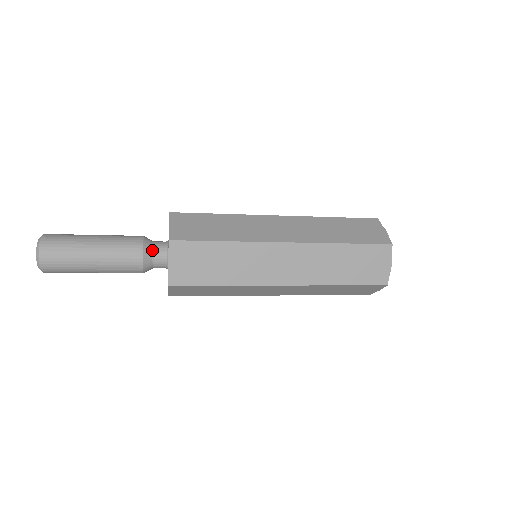
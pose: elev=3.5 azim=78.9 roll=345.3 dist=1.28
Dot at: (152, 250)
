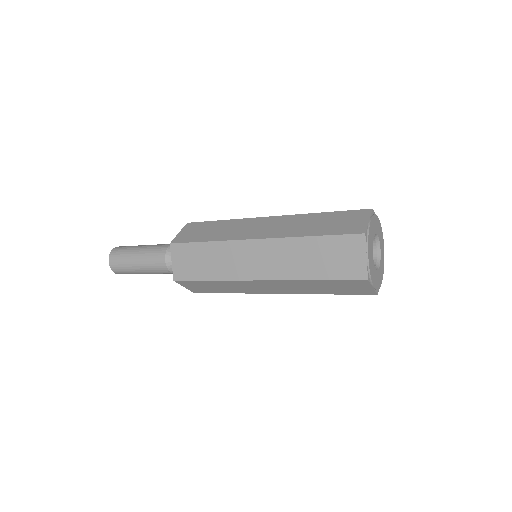
Dot at: occluded
